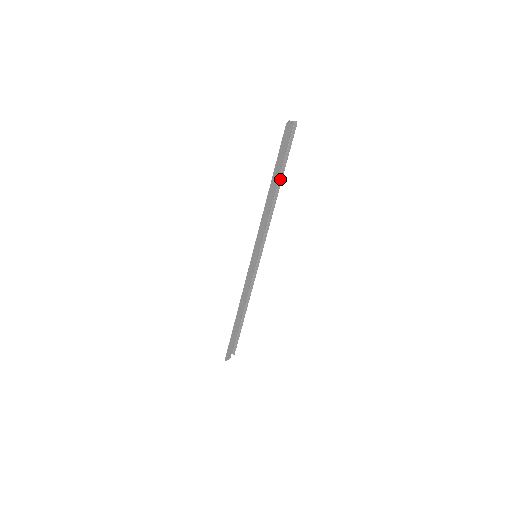
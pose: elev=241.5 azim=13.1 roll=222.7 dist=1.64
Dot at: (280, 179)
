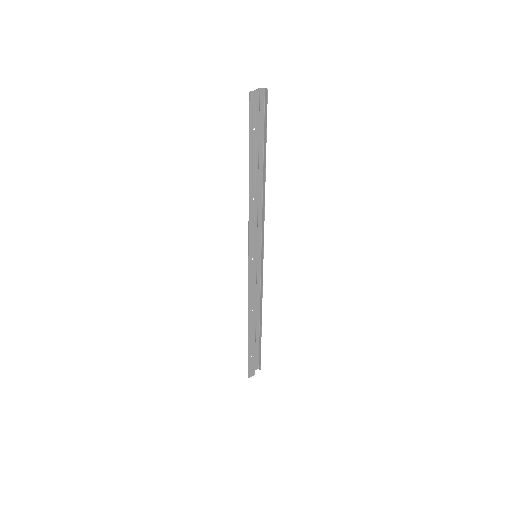
Dot at: (264, 162)
